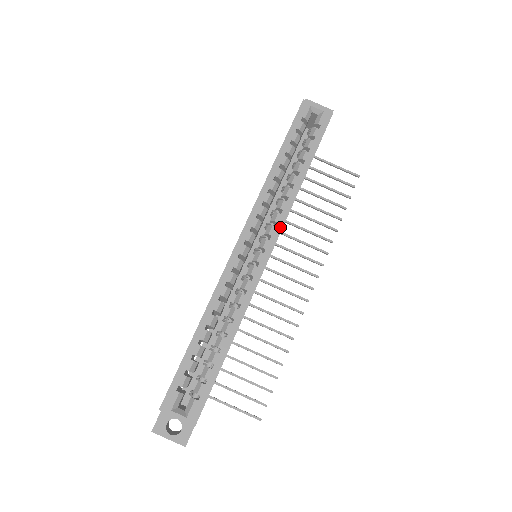
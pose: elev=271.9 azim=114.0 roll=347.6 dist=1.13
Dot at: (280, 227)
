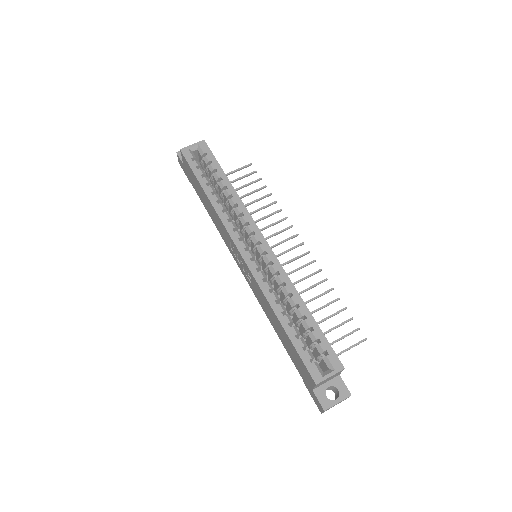
Dot at: (252, 222)
